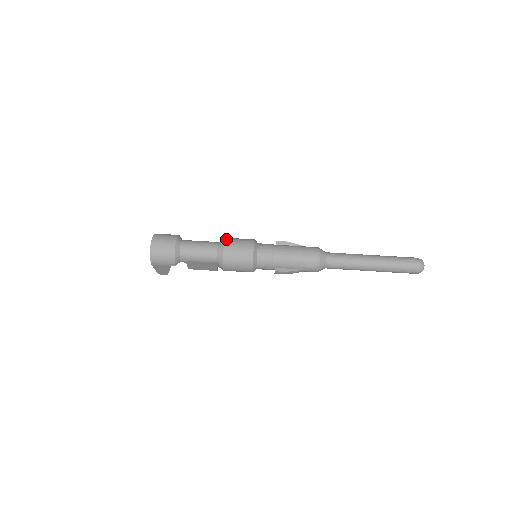
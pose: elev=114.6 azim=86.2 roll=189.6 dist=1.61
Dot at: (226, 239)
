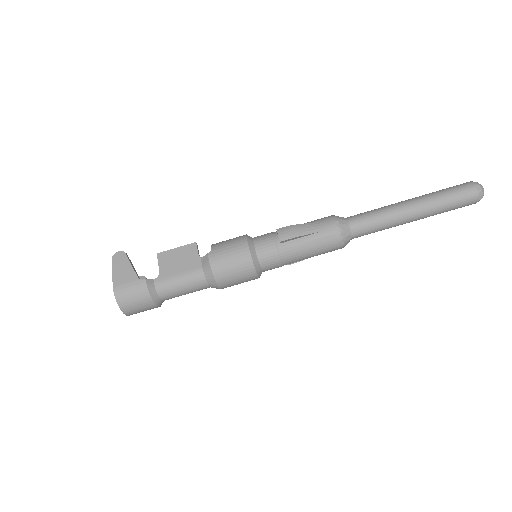
Dot at: (214, 271)
